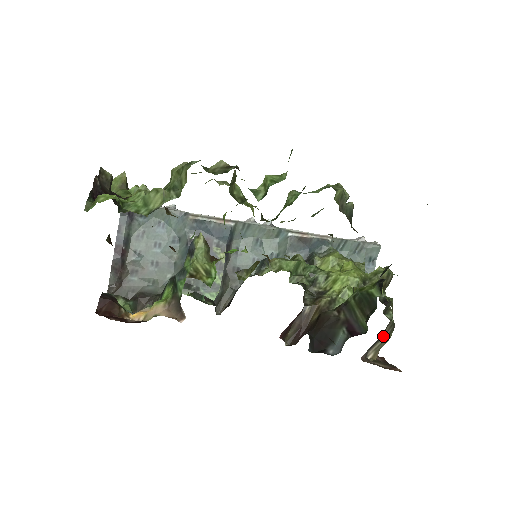
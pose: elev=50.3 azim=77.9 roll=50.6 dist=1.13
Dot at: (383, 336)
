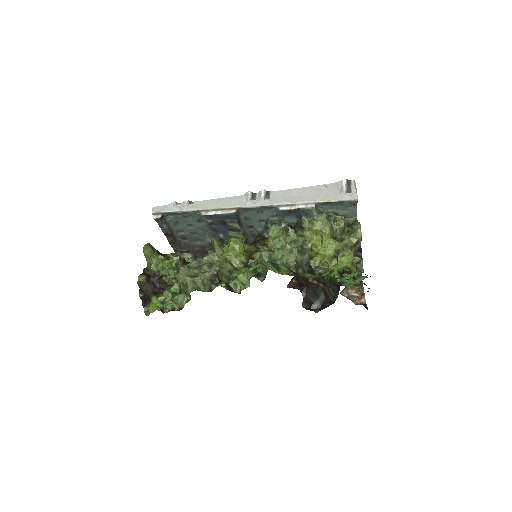
Dot at: occluded
